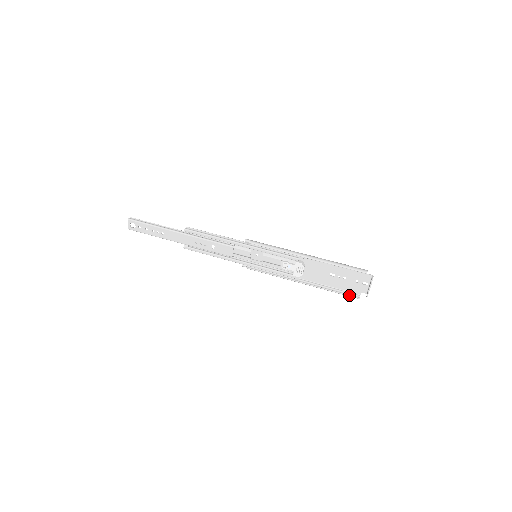
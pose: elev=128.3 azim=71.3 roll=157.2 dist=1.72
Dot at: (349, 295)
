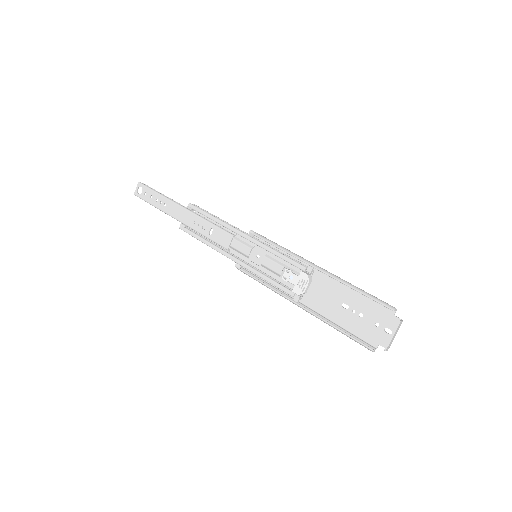
Dot at: (360, 341)
